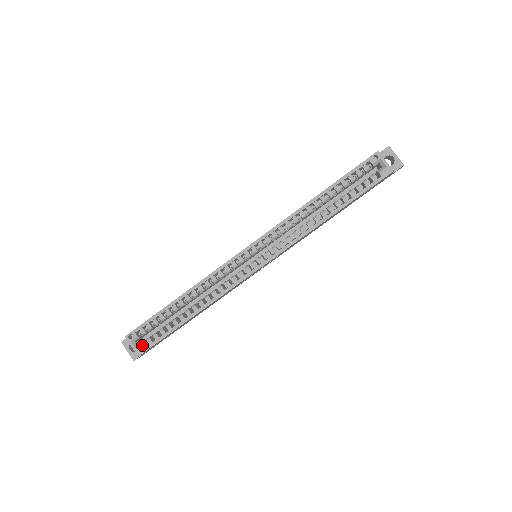
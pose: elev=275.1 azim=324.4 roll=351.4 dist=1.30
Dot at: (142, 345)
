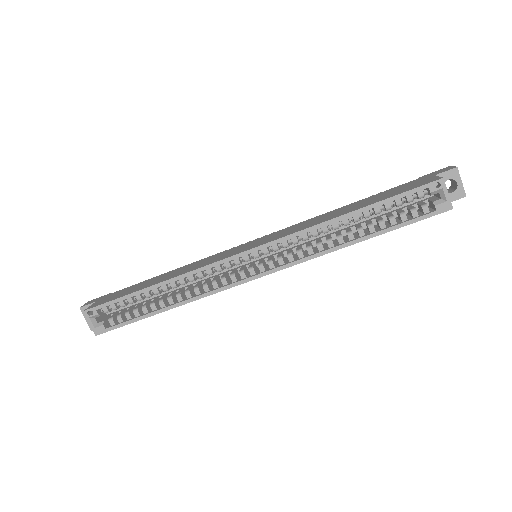
Dot at: (102, 325)
